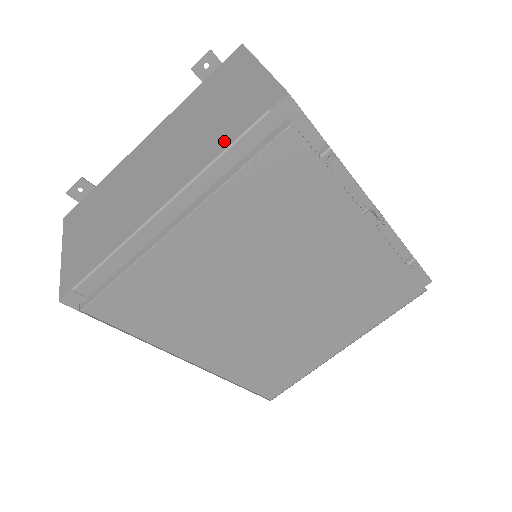
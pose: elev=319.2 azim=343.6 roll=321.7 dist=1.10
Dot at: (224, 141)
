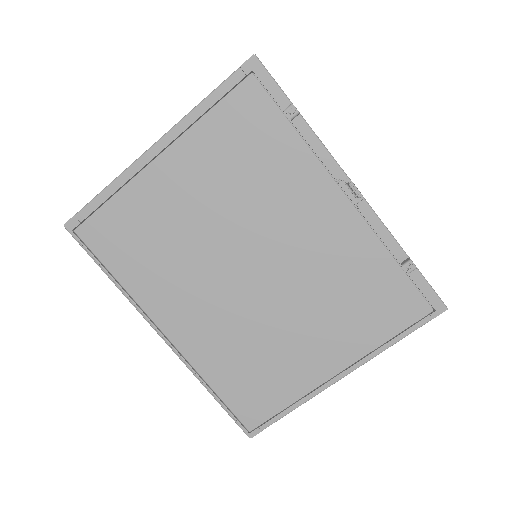
Dot at: occluded
